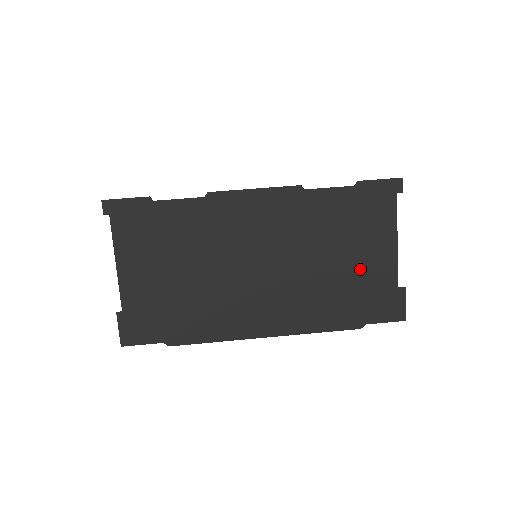
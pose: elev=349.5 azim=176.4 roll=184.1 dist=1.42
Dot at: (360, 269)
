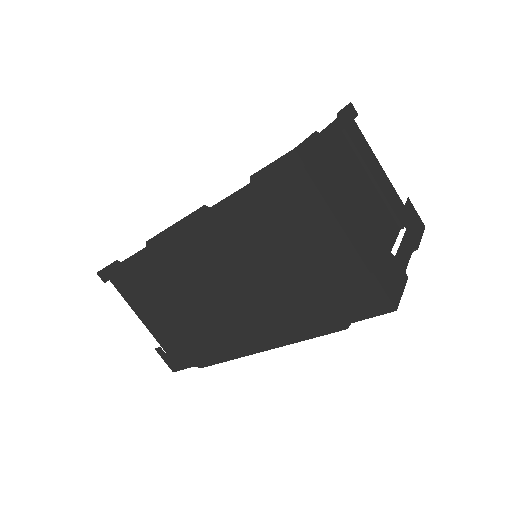
Dot at: (314, 265)
